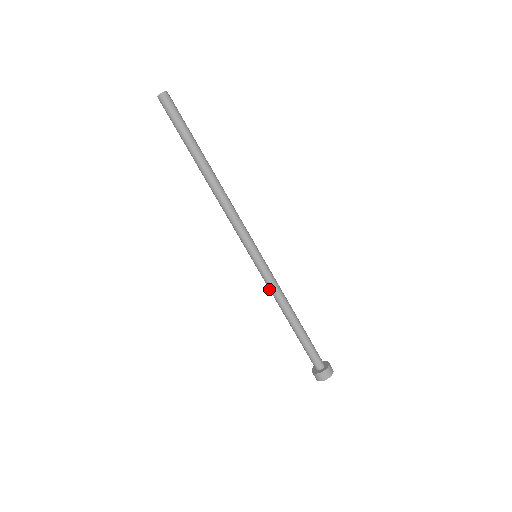
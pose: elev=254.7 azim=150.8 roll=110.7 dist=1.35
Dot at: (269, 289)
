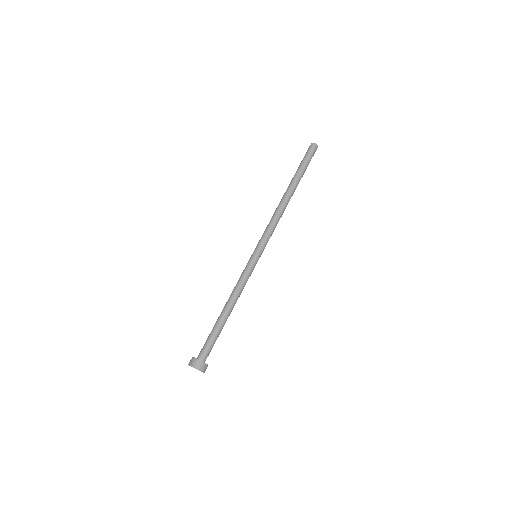
Dot at: (241, 280)
